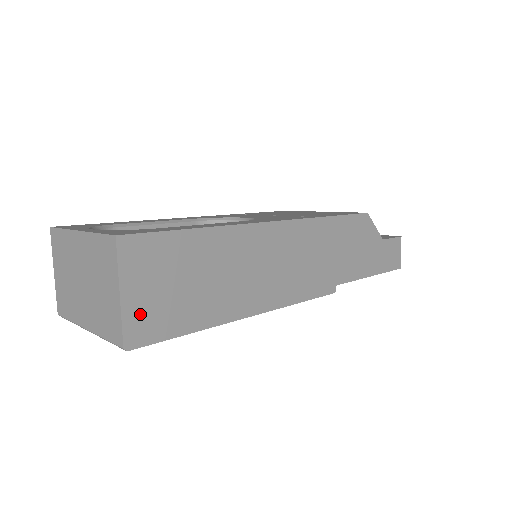
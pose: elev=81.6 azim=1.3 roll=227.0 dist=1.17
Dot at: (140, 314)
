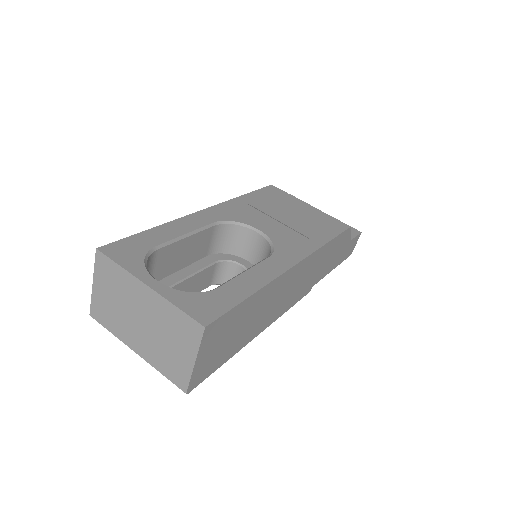
Dot at: (202, 368)
